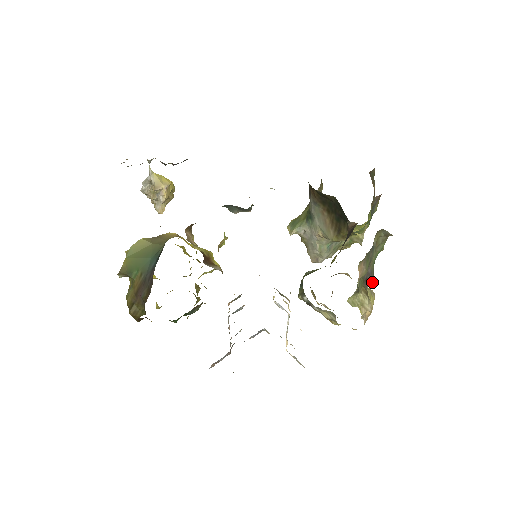
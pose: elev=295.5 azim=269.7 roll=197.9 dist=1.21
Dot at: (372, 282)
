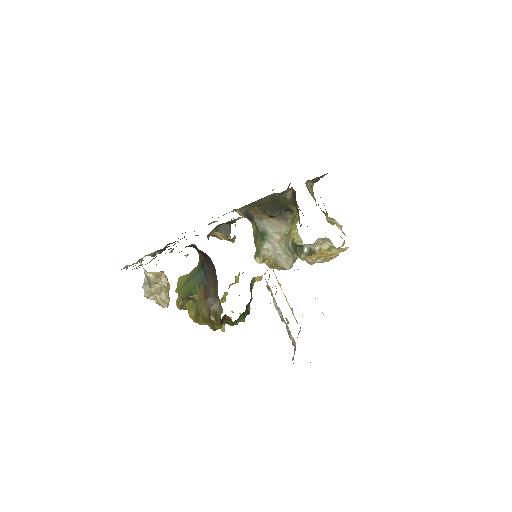
Dot at: occluded
